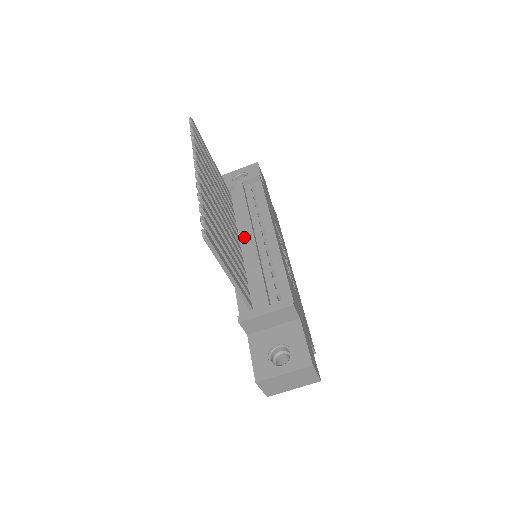
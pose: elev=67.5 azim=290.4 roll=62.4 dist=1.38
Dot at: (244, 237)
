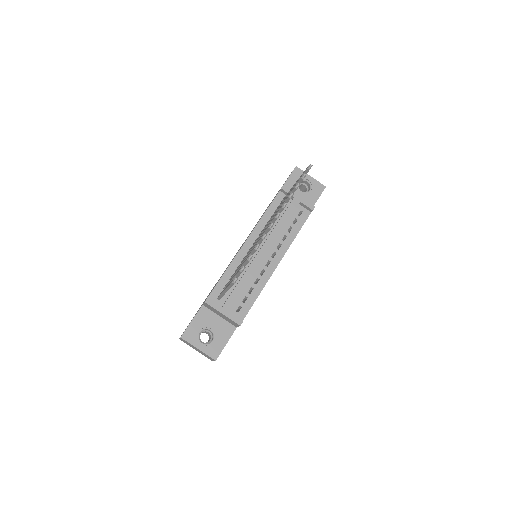
Dot at: (261, 244)
